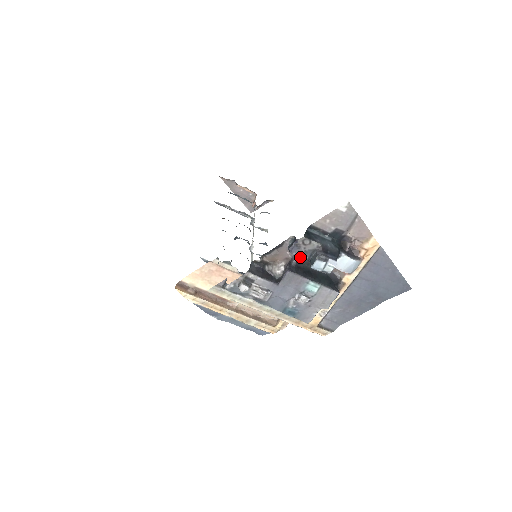
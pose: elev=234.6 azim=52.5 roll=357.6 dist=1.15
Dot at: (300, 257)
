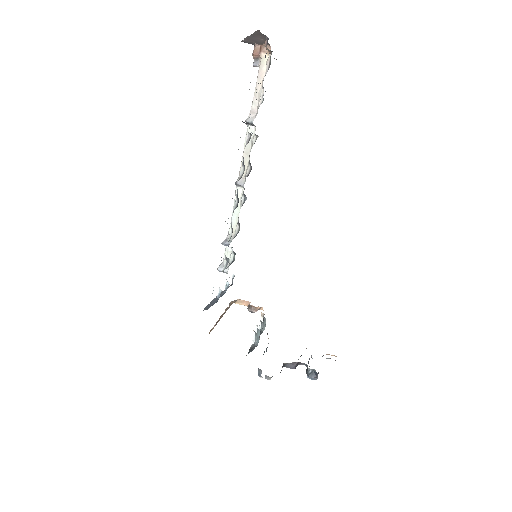
Dot at: occluded
